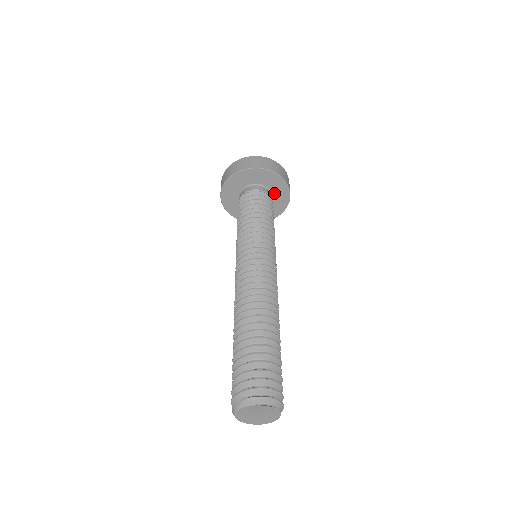
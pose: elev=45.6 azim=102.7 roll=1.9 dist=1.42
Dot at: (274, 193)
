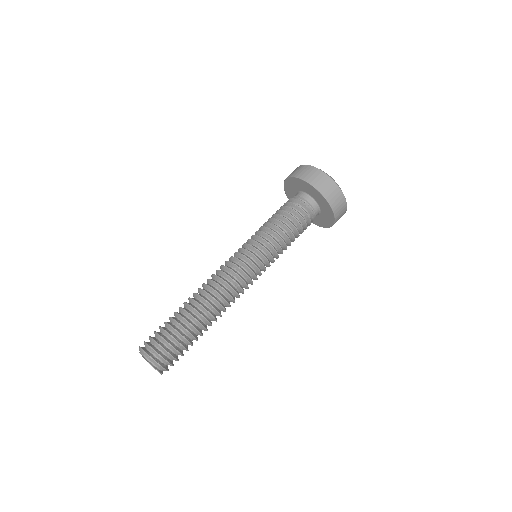
Dot at: (317, 200)
